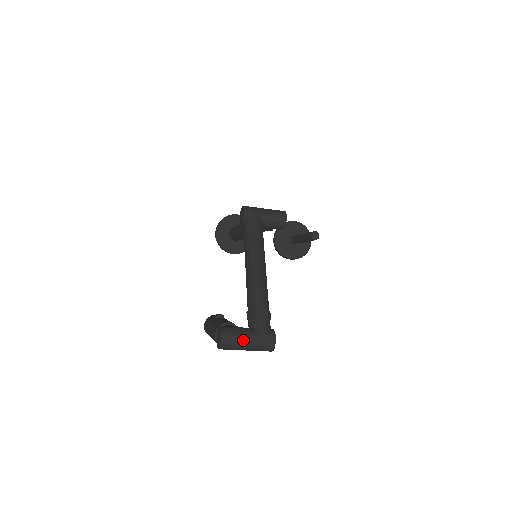
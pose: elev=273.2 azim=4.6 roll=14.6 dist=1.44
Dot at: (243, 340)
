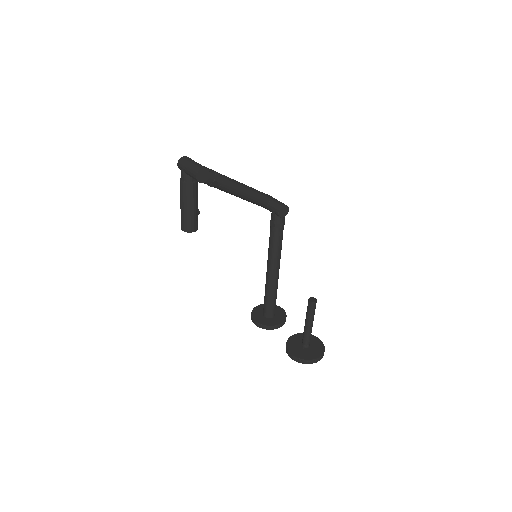
Dot at: (191, 161)
